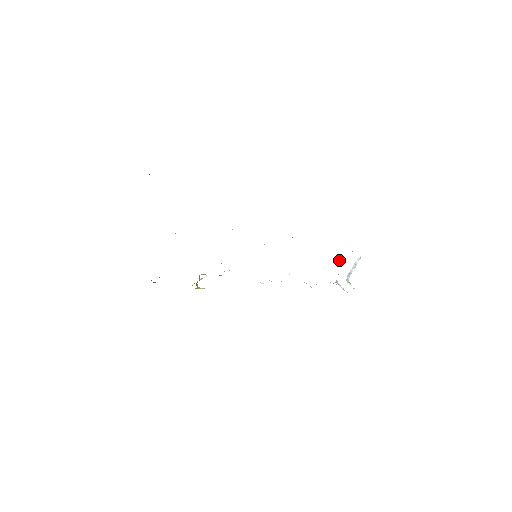
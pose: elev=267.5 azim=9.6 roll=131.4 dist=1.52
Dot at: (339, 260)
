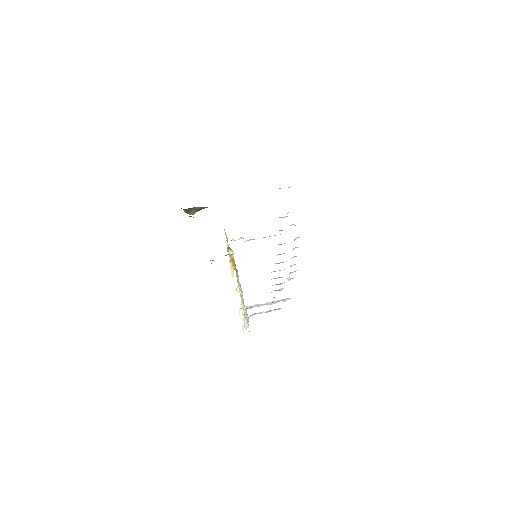
Dot at: occluded
